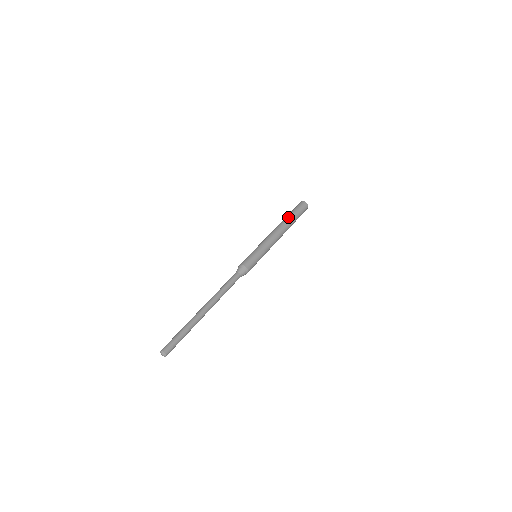
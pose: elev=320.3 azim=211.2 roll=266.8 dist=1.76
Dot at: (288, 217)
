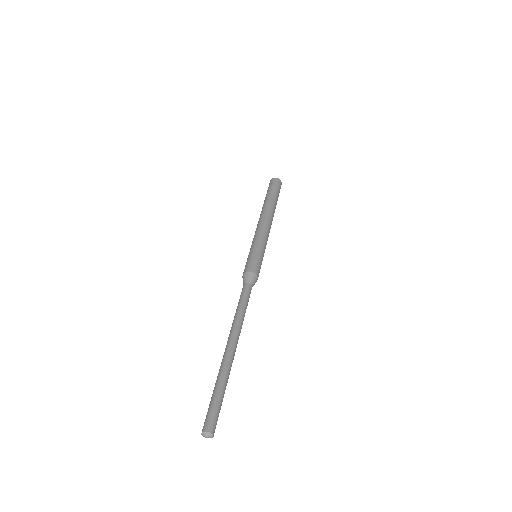
Dot at: (265, 201)
